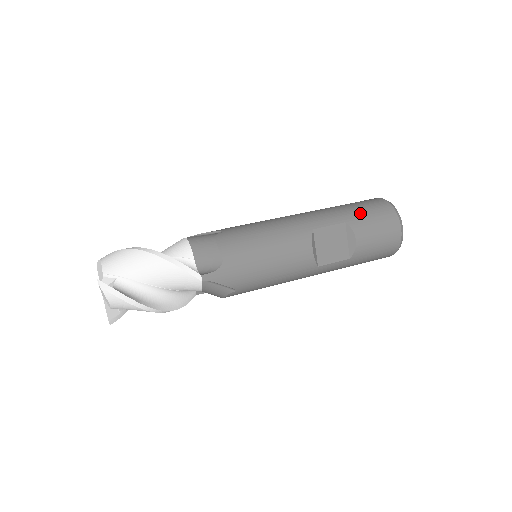
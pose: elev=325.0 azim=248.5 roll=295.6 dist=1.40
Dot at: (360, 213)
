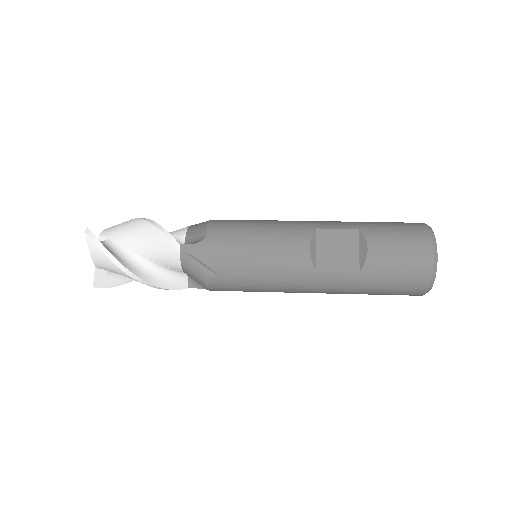
Dot at: (381, 225)
